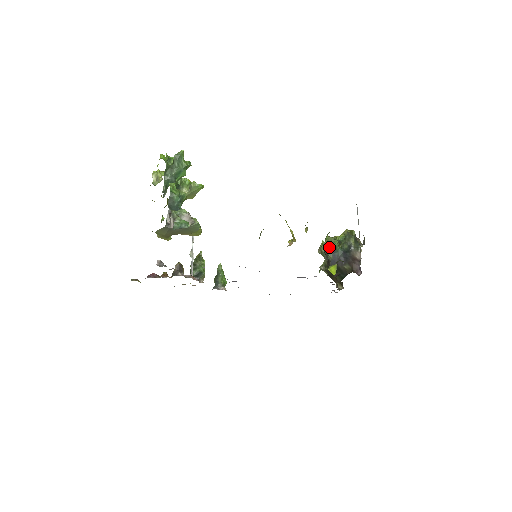
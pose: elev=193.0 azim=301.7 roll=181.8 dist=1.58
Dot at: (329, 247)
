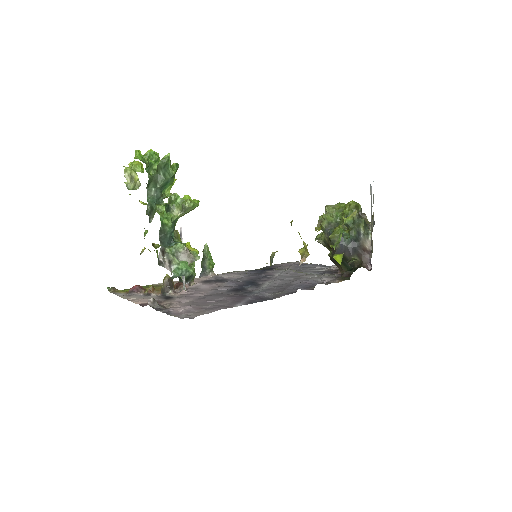
Dot at: (336, 234)
